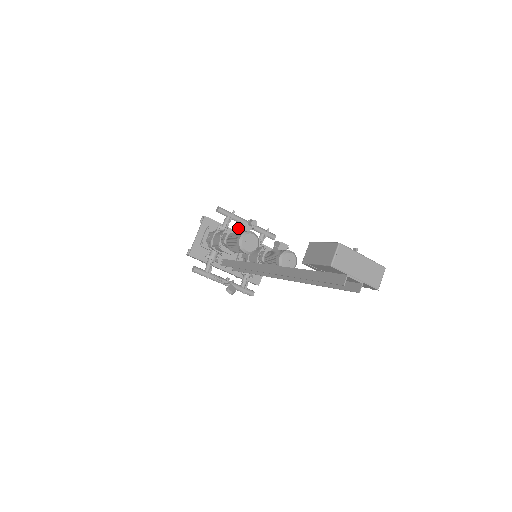
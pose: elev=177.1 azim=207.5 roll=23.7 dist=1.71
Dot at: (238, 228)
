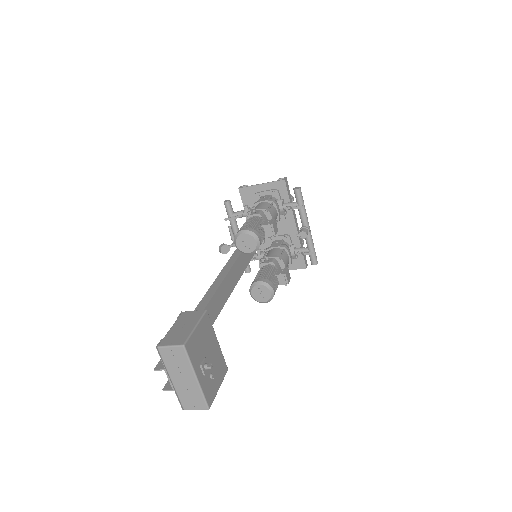
Dot at: (267, 222)
